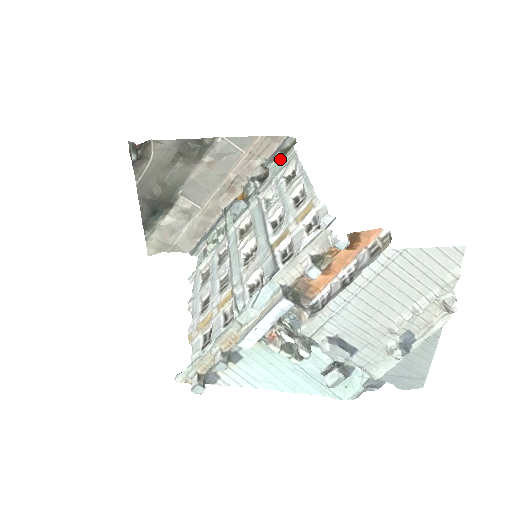
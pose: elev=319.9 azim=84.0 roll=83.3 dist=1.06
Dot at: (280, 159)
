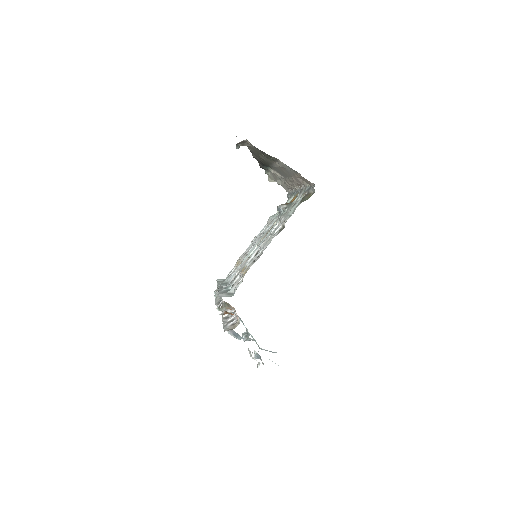
Dot at: (300, 201)
